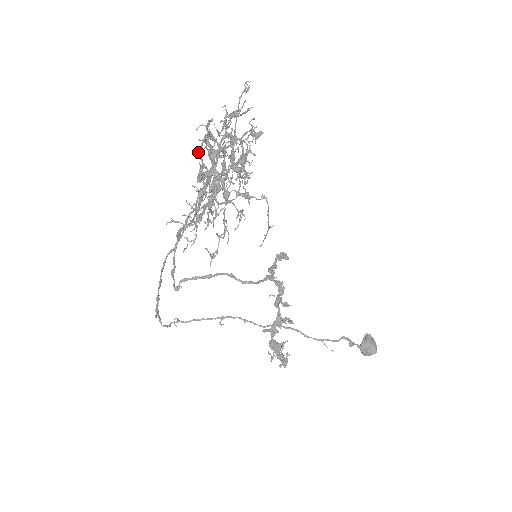
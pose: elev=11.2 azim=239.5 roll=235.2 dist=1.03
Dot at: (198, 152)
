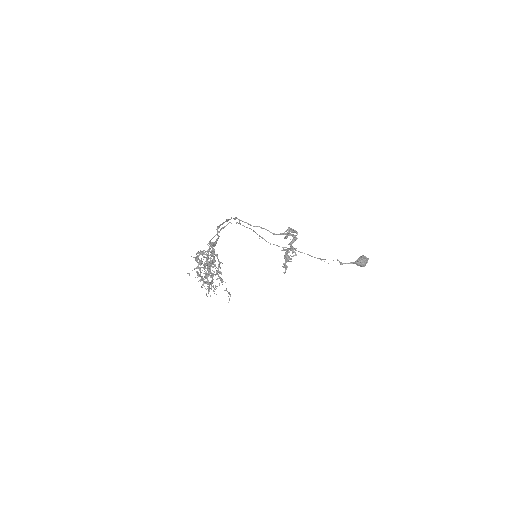
Dot at: occluded
